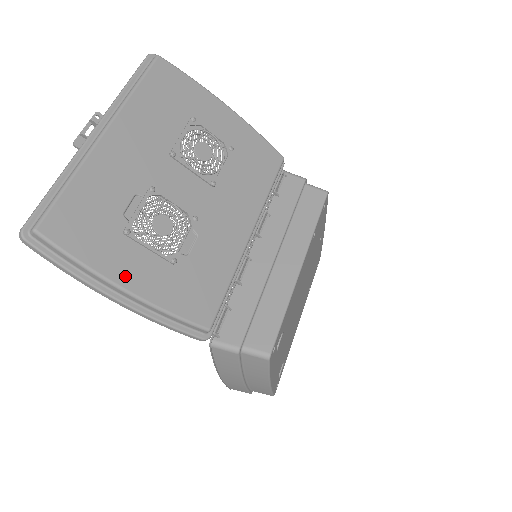
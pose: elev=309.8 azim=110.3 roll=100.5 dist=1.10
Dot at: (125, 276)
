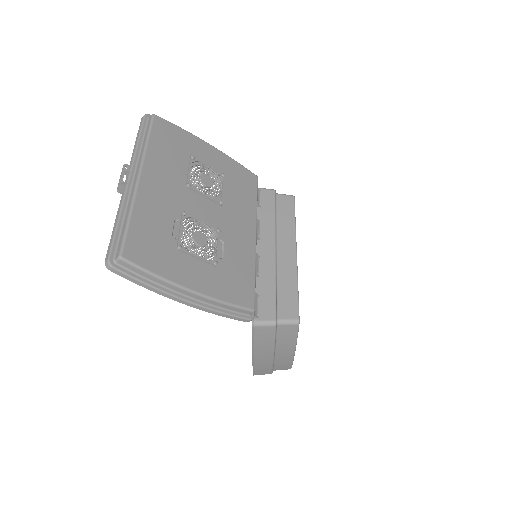
Dot at: (189, 281)
